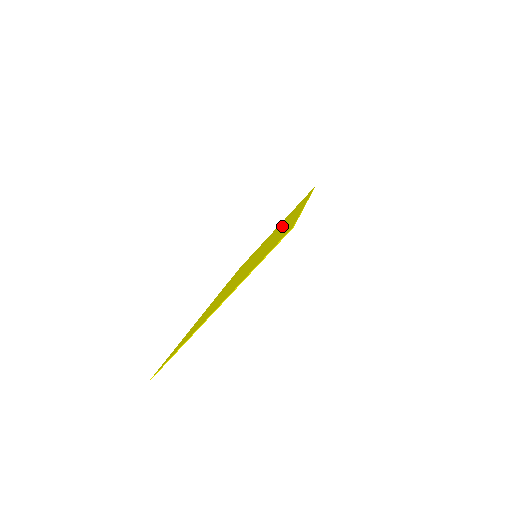
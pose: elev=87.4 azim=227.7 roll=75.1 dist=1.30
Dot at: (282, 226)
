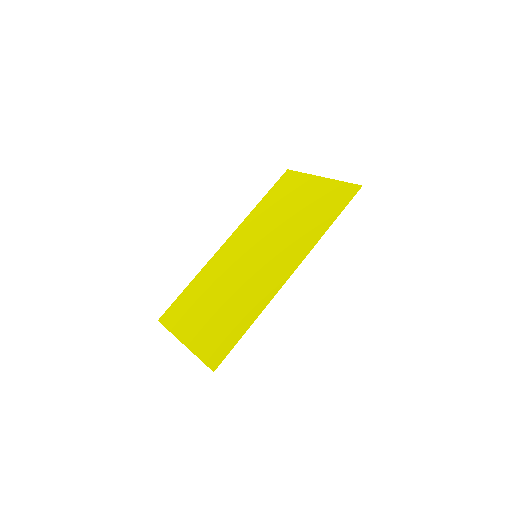
Dot at: (278, 258)
